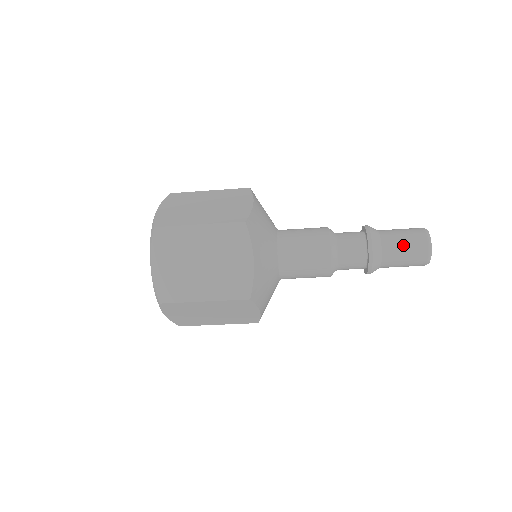
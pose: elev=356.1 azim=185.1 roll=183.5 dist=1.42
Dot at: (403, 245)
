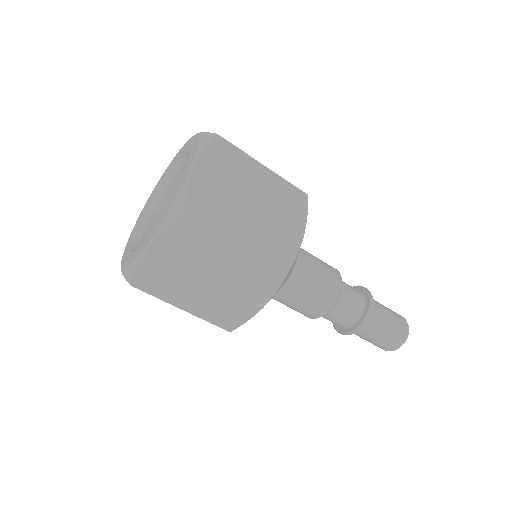
Dot at: (384, 335)
